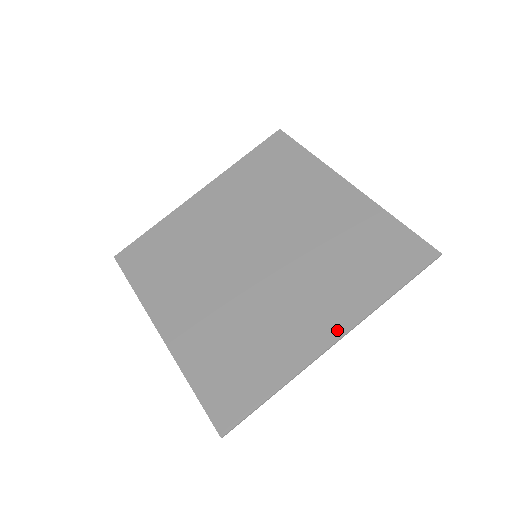
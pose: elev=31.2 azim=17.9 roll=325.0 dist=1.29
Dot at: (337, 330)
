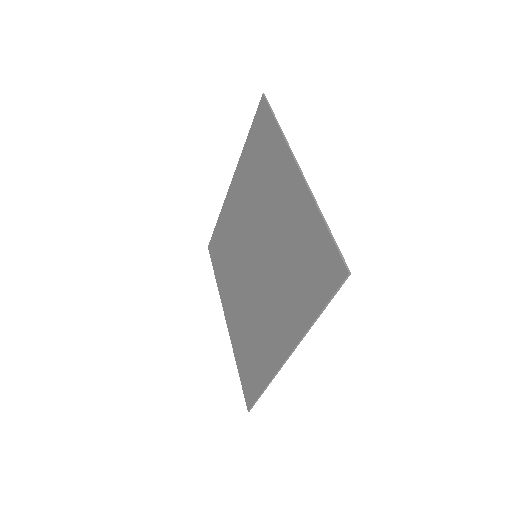
Dot at: (289, 344)
